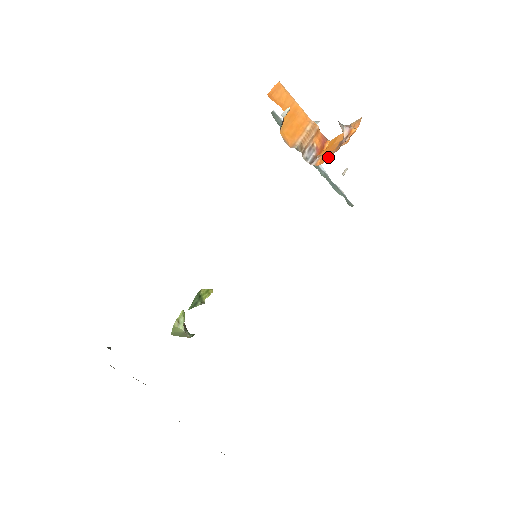
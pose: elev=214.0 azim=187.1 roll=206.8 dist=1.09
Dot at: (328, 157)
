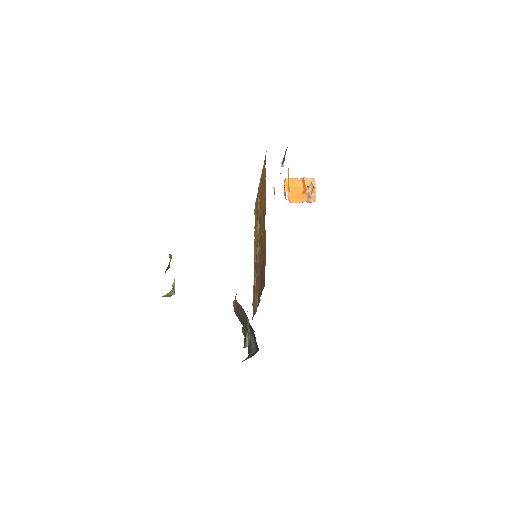
Dot at: (298, 200)
